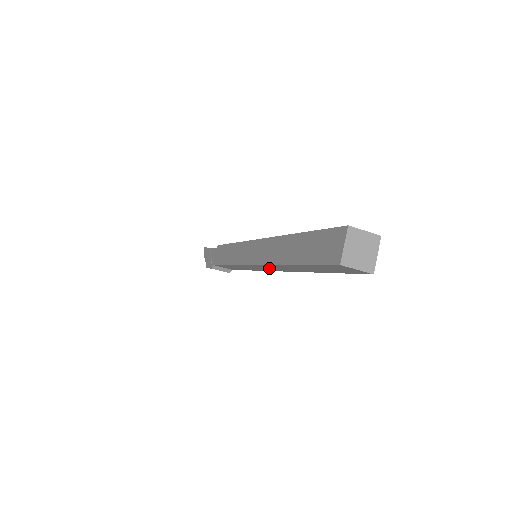
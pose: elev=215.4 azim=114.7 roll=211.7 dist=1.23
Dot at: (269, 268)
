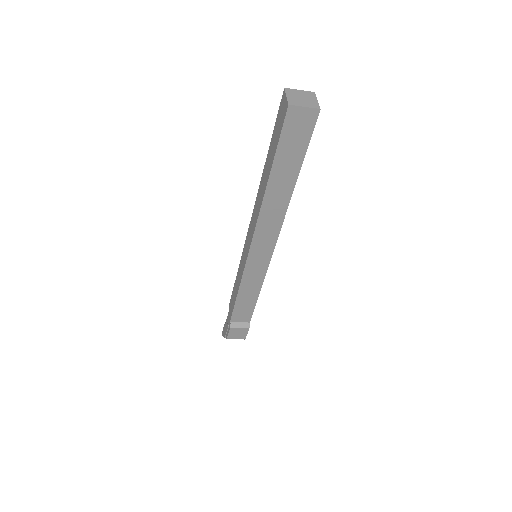
Dot at: (265, 239)
